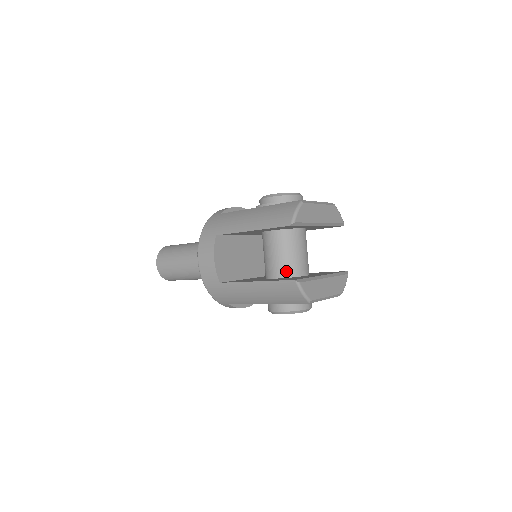
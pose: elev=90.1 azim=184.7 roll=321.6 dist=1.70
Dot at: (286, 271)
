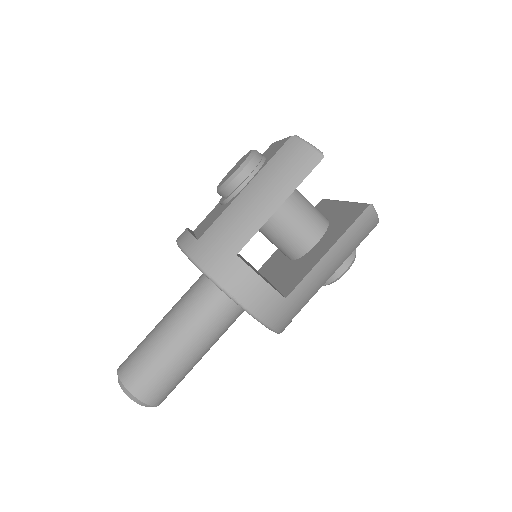
Dot at: (320, 226)
